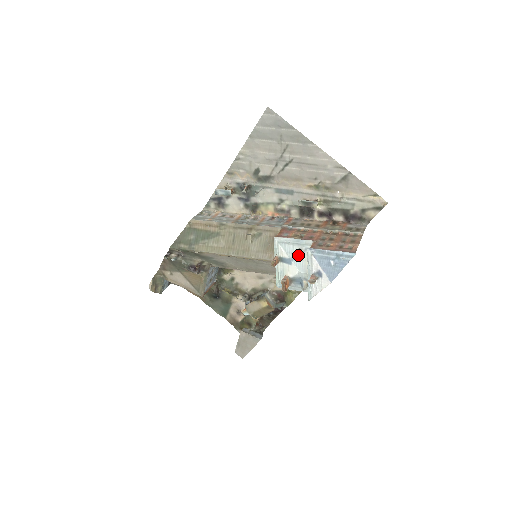
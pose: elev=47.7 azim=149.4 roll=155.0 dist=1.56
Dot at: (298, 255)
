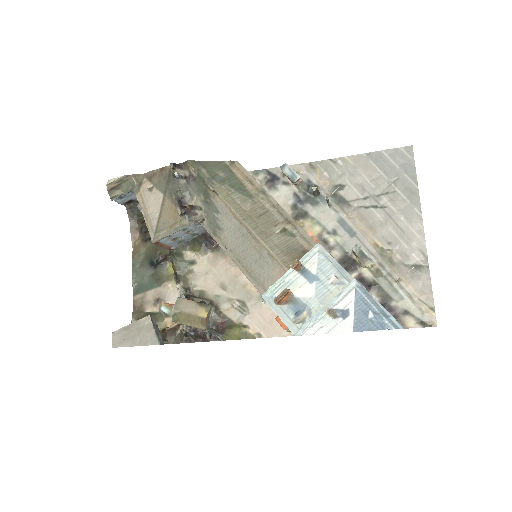
Dot at: (328, 280)
